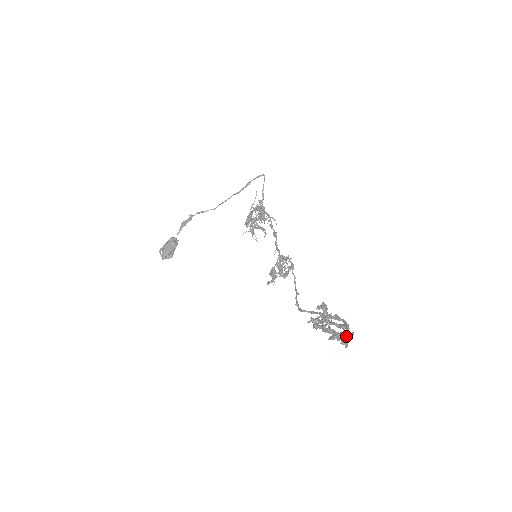
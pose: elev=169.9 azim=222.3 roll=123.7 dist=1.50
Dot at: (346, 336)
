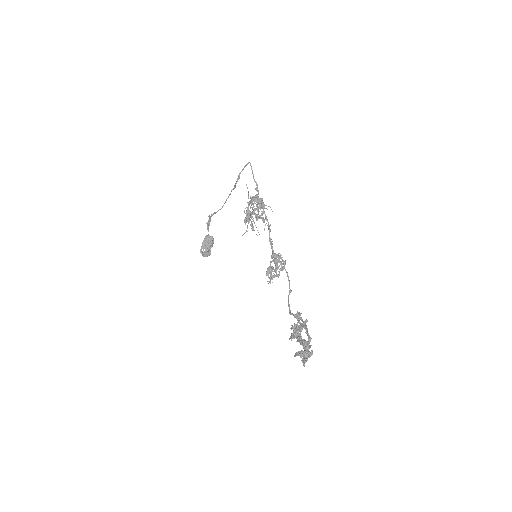
Dot at: occluded
